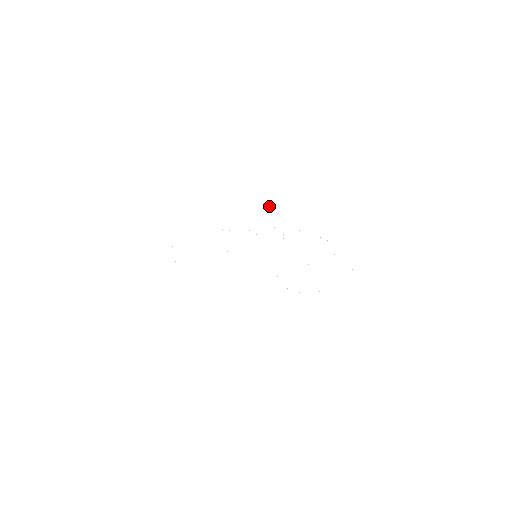
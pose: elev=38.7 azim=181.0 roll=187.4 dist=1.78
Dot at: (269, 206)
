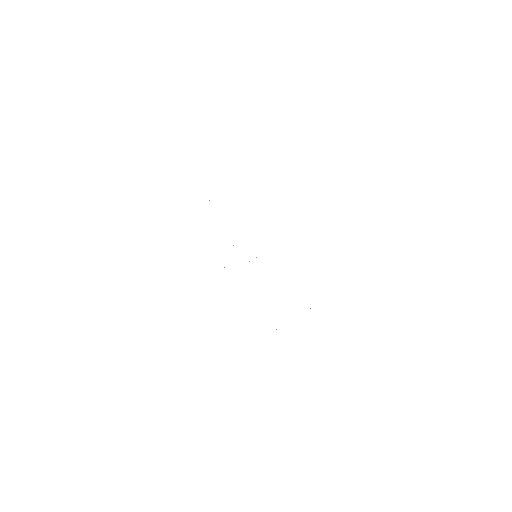
Dot at: occluded
